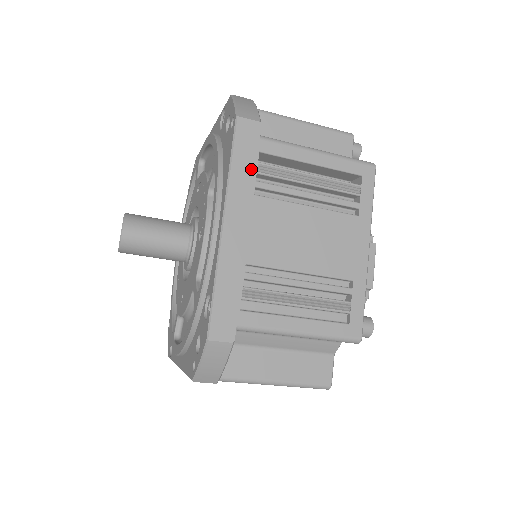
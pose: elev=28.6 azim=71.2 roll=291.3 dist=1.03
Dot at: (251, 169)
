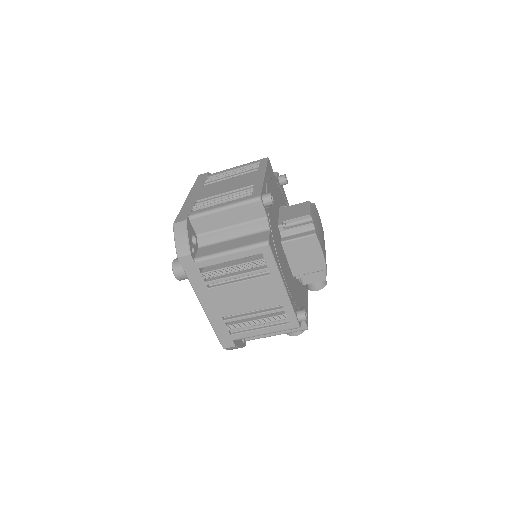
Dot at: (203, 182)
